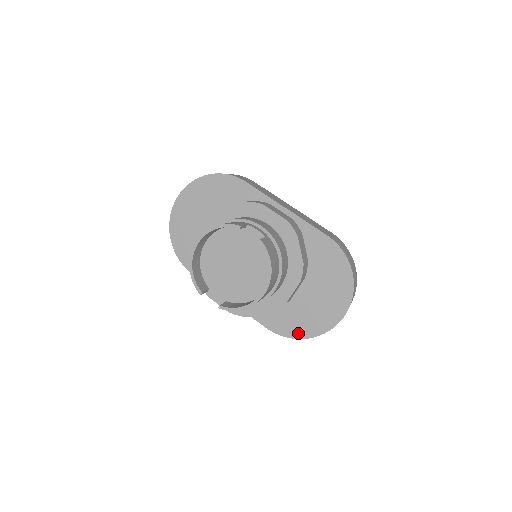
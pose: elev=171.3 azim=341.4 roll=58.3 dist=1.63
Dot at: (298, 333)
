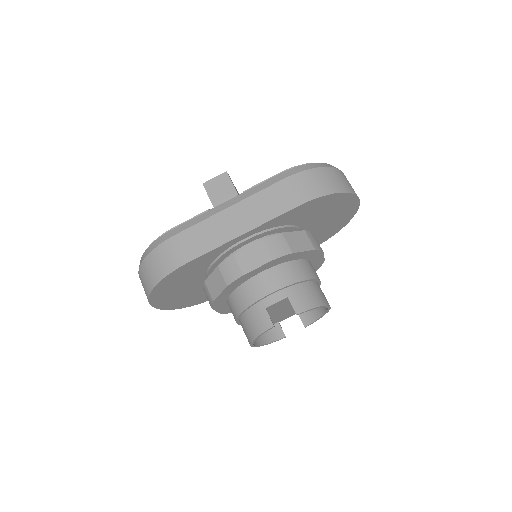
Dot at: (334, 233)
